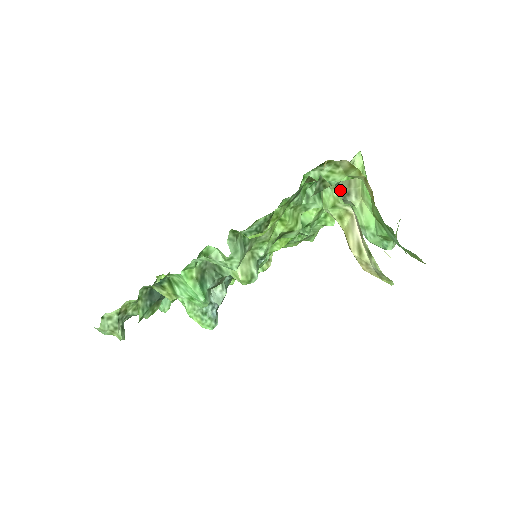
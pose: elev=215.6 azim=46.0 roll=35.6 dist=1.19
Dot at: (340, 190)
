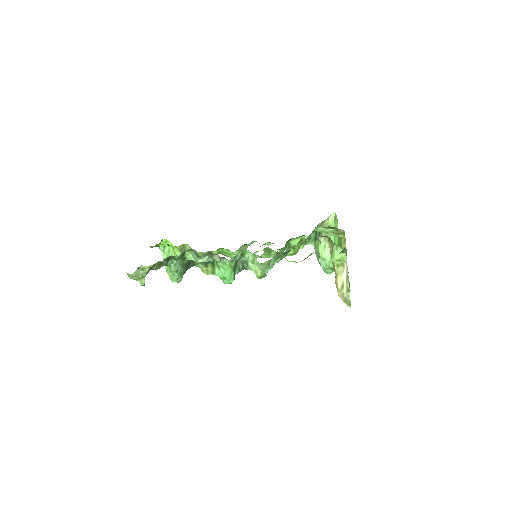
Dot at: occluded
